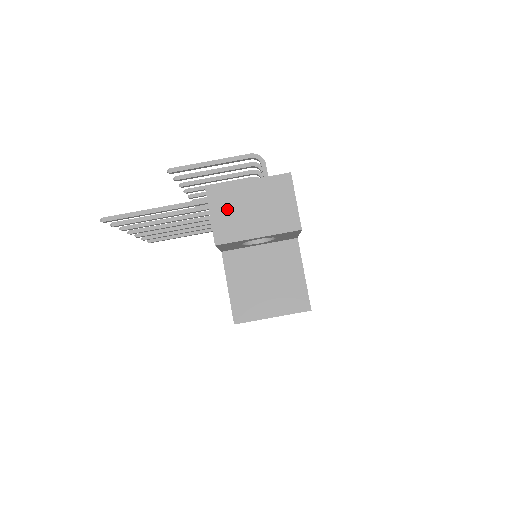
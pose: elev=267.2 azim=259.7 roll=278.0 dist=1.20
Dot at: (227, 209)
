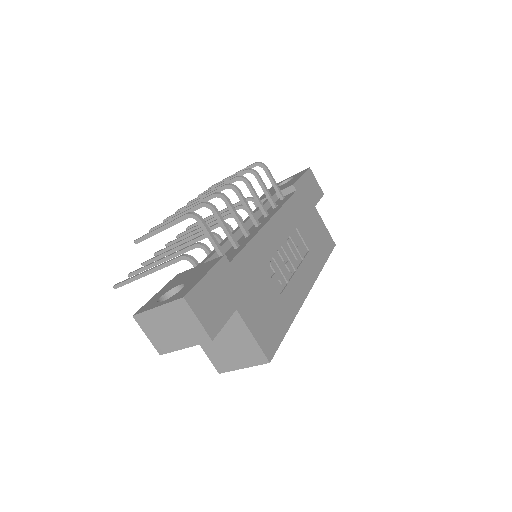
Dot at: (154, 330)
